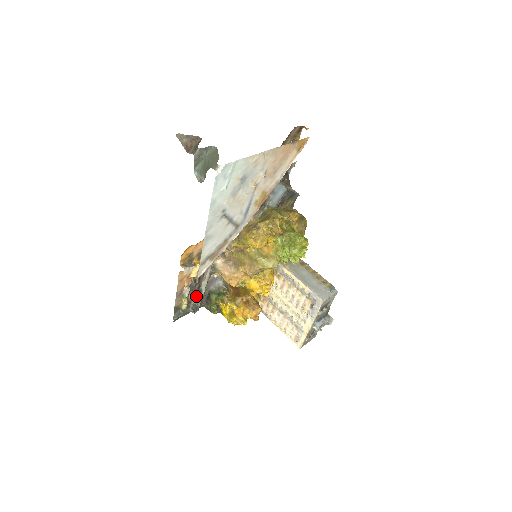
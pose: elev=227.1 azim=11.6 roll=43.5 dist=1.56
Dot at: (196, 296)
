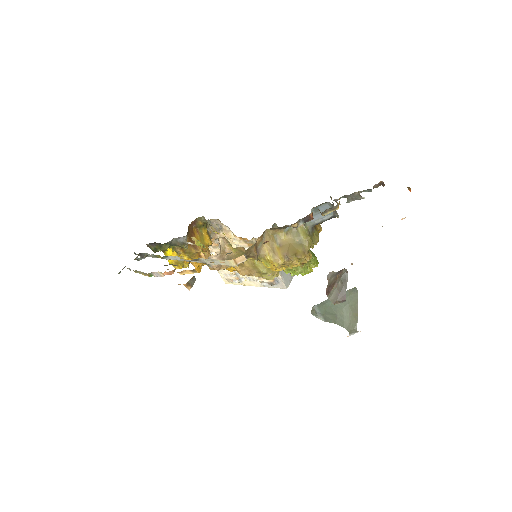
Dot at: (153, 254)
